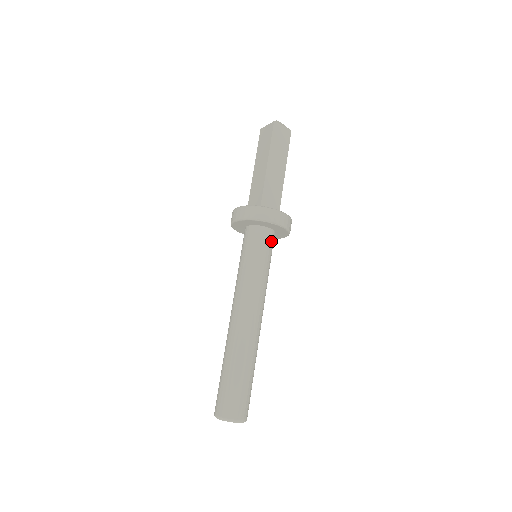
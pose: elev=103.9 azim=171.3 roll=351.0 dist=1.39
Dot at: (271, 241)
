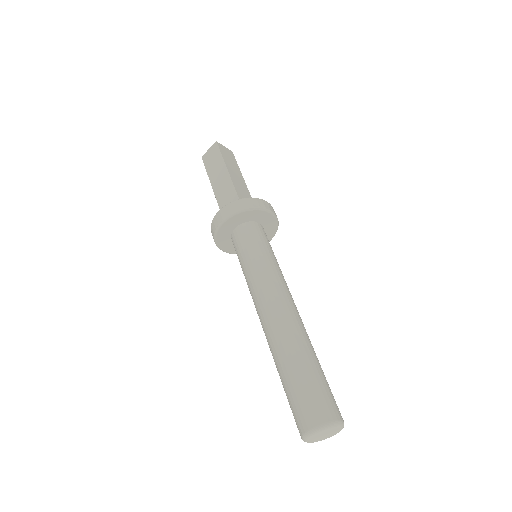
Dot at: (266, 236)
